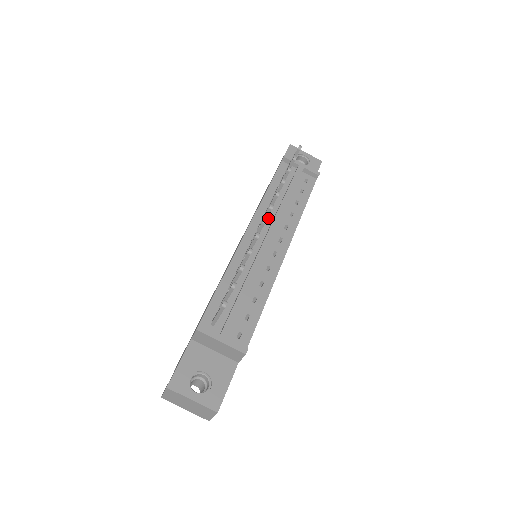
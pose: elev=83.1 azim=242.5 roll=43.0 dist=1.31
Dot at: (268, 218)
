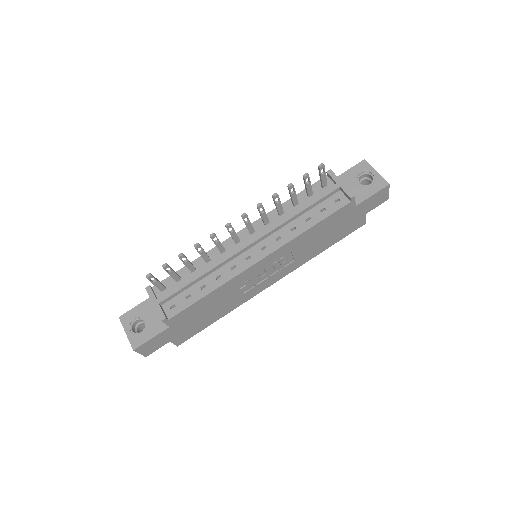
Dot at: (268, 226)
